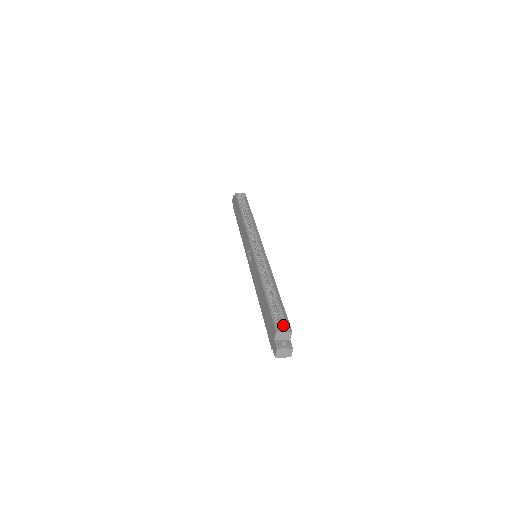
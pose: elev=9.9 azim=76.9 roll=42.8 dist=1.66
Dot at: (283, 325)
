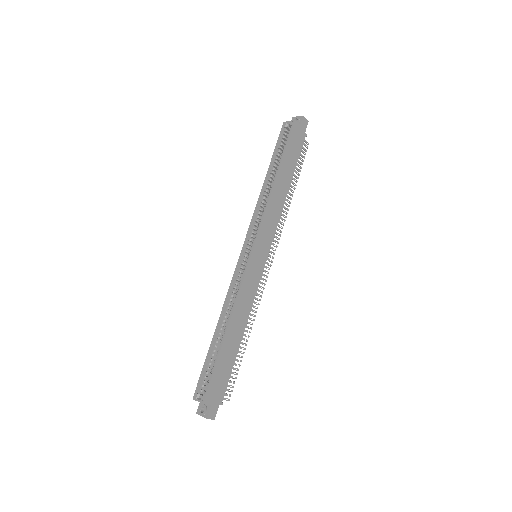
Dot at: (206, 389)
